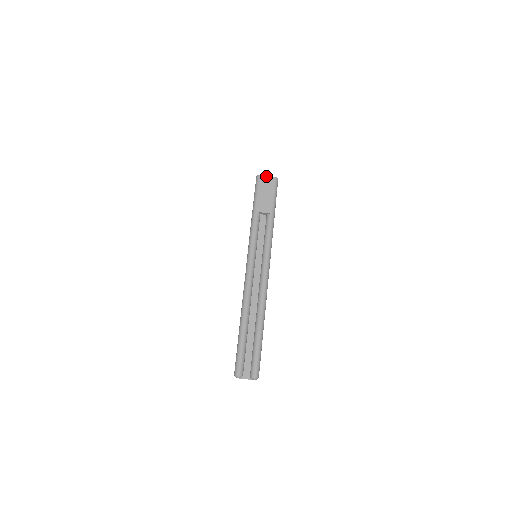
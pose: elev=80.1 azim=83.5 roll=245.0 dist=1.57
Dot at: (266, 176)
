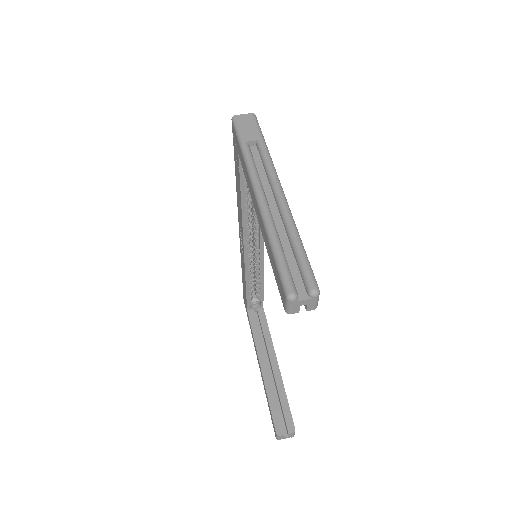
Dot at: (242, 114)
